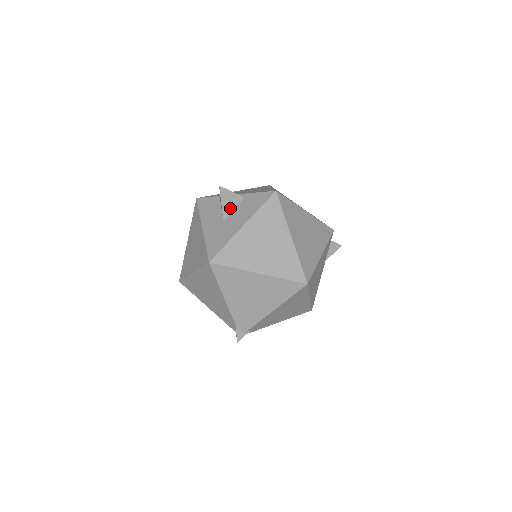
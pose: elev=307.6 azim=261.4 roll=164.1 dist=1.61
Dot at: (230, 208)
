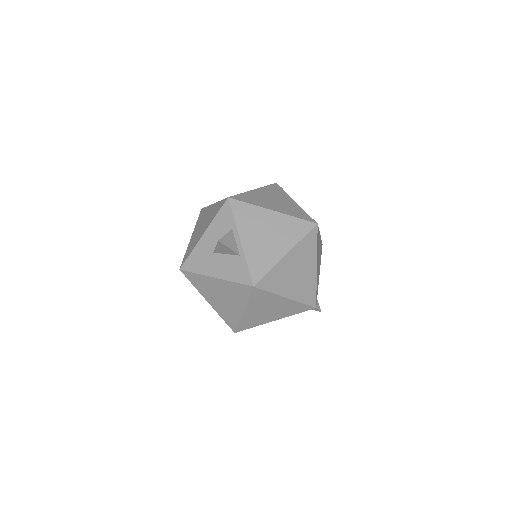
Dot at: (223, 252)
